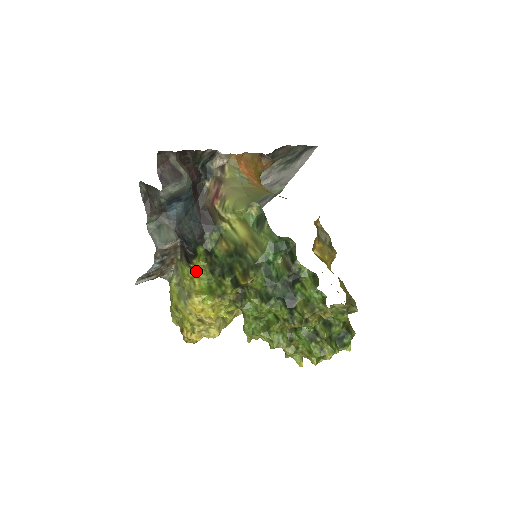
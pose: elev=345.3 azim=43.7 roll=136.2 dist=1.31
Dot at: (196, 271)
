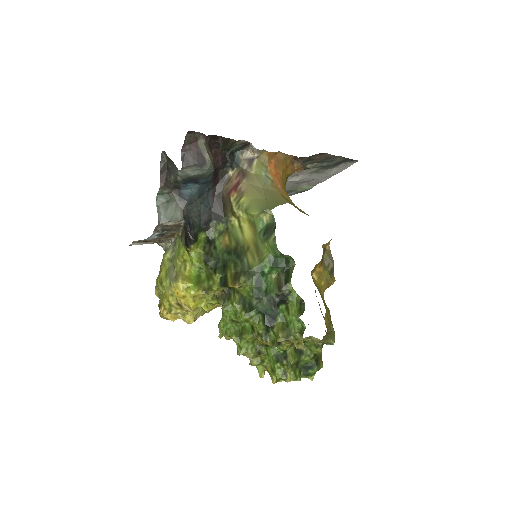
Dot at: (191, 256)
